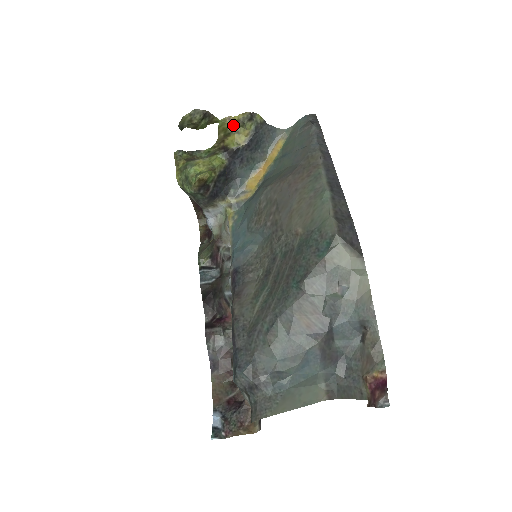
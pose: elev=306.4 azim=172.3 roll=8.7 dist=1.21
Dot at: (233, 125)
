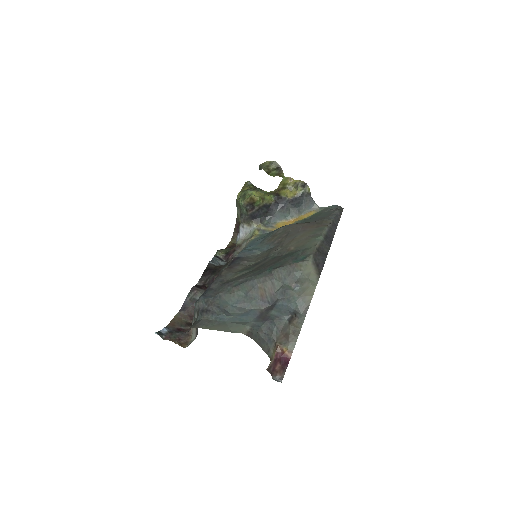
Dot at: (291, 184)
